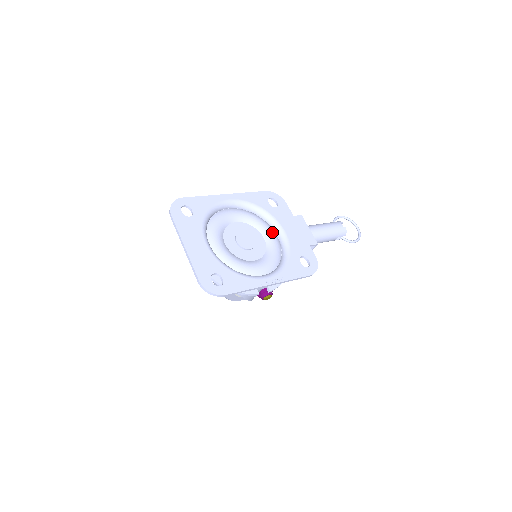
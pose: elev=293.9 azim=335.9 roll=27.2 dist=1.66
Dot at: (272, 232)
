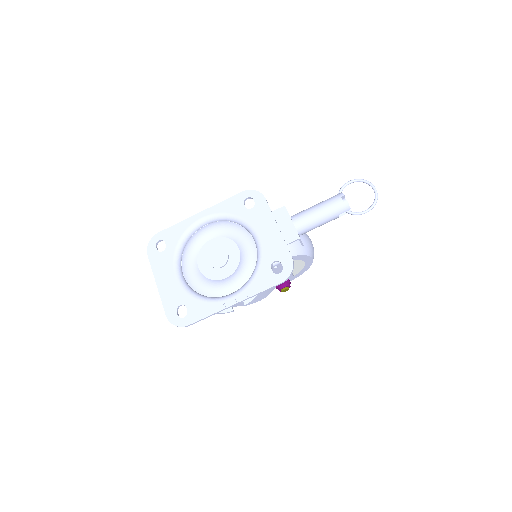
Dot at: (247, 239)
